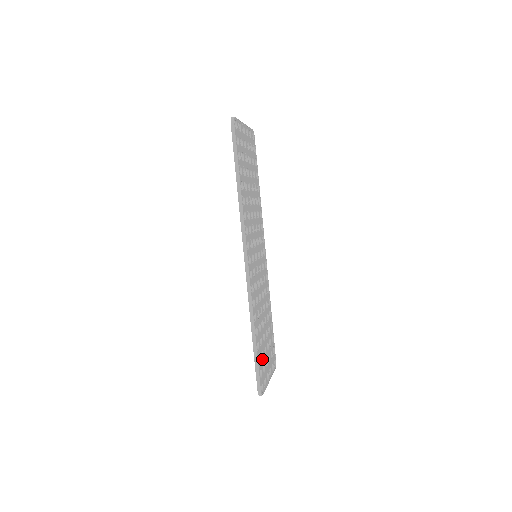
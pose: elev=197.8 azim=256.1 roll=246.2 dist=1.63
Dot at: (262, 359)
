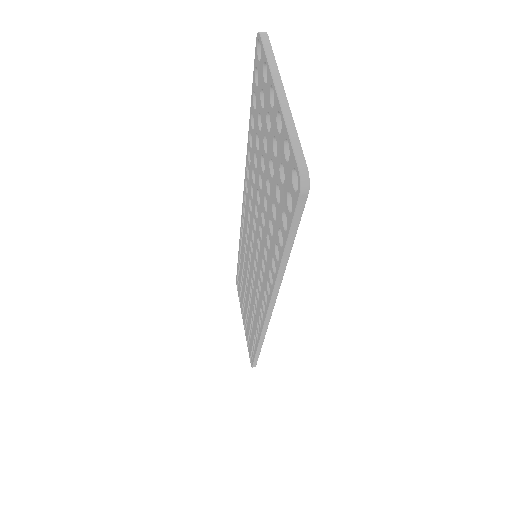
Dot at: occluded
